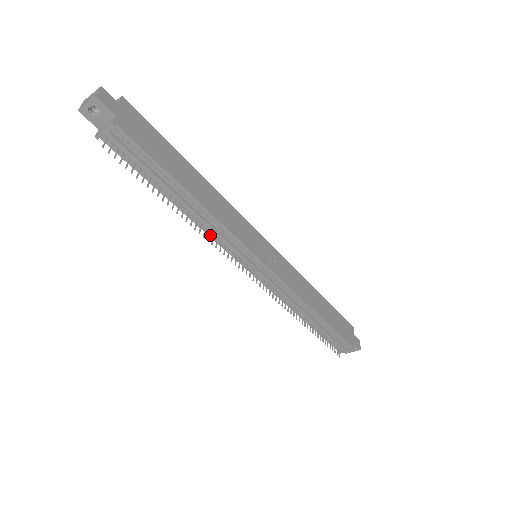
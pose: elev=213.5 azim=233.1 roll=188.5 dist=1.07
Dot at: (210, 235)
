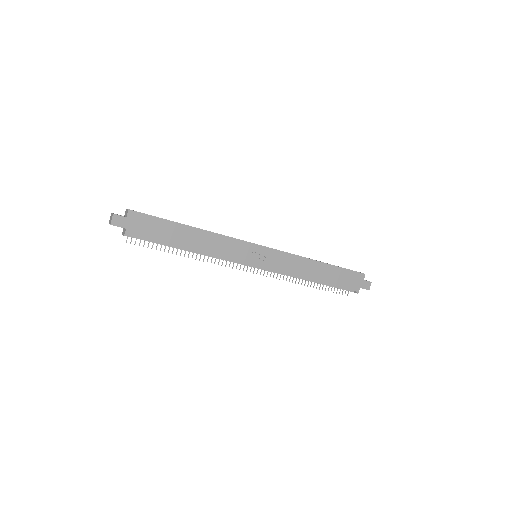
Dot at: occluded
